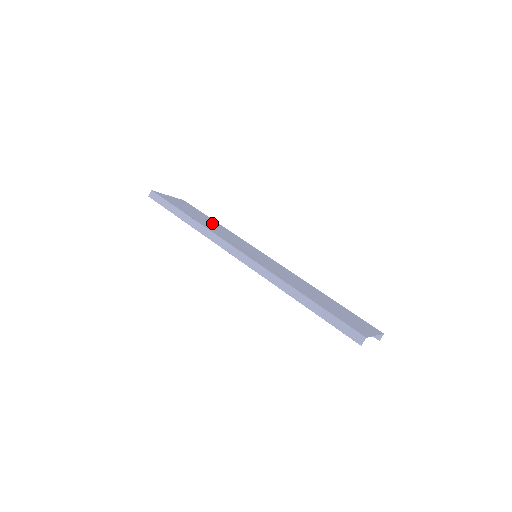
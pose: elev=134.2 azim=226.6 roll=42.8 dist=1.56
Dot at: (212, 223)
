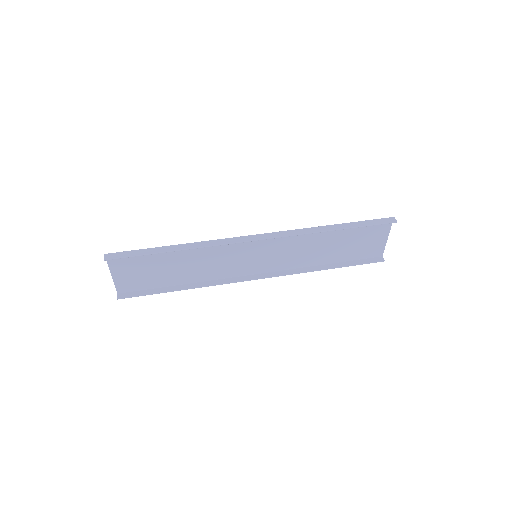
Dot at: (183, 270)
